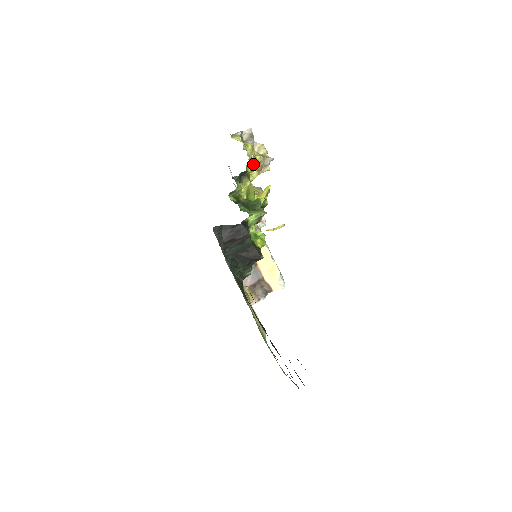
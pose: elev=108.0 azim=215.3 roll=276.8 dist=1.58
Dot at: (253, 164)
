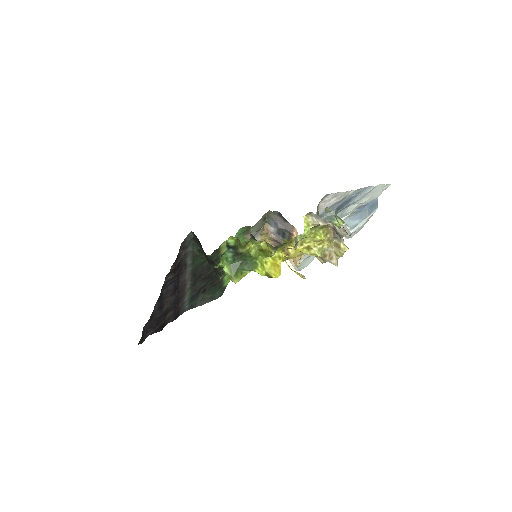
Dot at: (297, 249)
